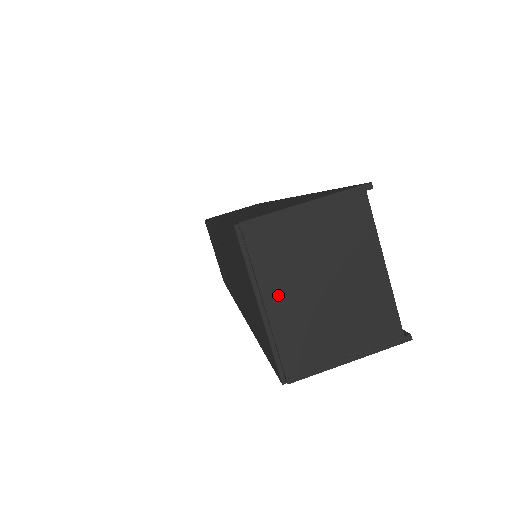
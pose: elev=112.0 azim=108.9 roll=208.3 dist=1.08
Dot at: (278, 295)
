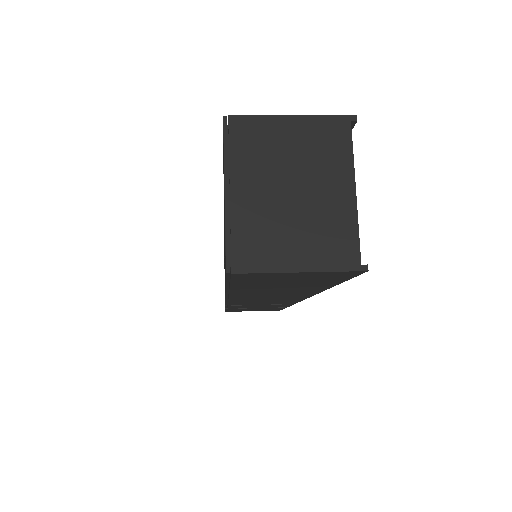
Dot at: (245, 186)
